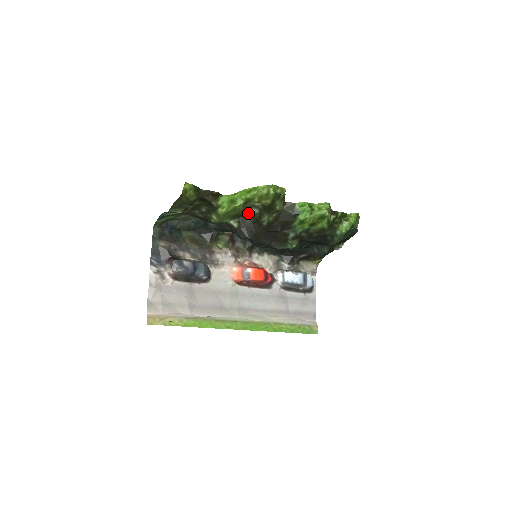
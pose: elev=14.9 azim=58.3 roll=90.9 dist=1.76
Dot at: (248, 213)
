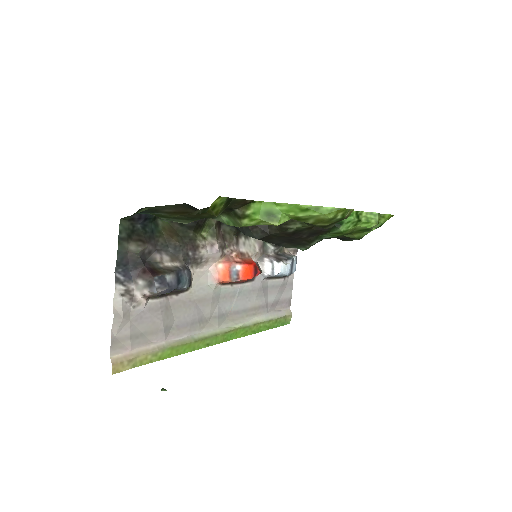
Dot at: occluded
